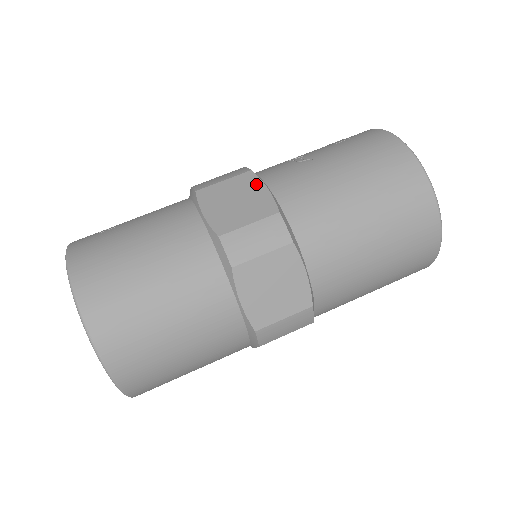
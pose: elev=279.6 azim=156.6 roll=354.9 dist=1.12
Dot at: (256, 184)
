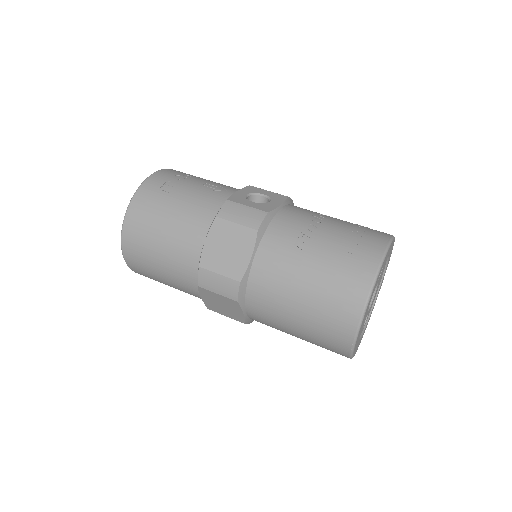
Dot at: (249, 246)
